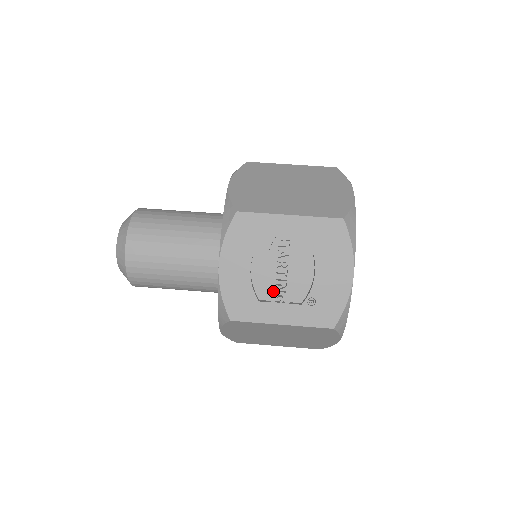
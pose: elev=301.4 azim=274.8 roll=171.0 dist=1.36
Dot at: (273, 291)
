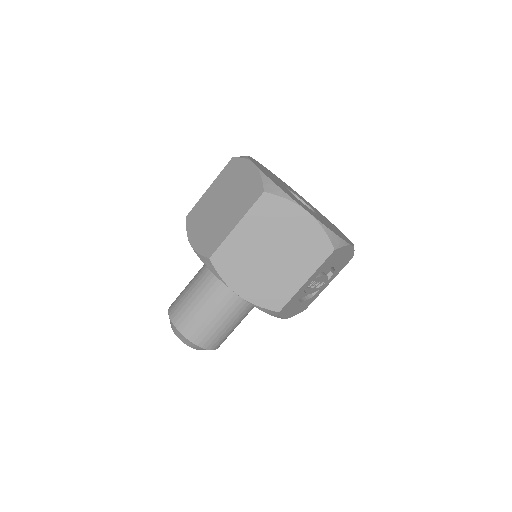
Dot at: (317, 289)
